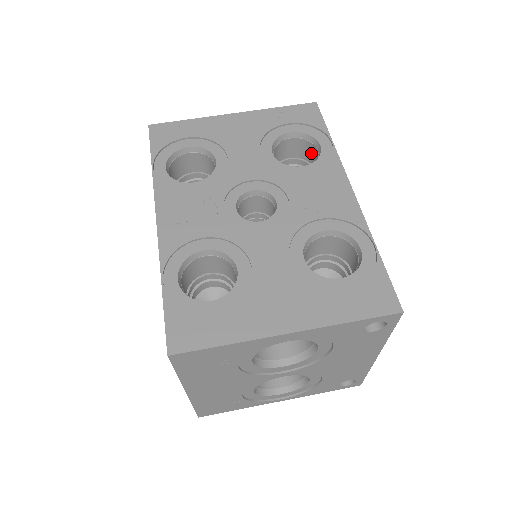
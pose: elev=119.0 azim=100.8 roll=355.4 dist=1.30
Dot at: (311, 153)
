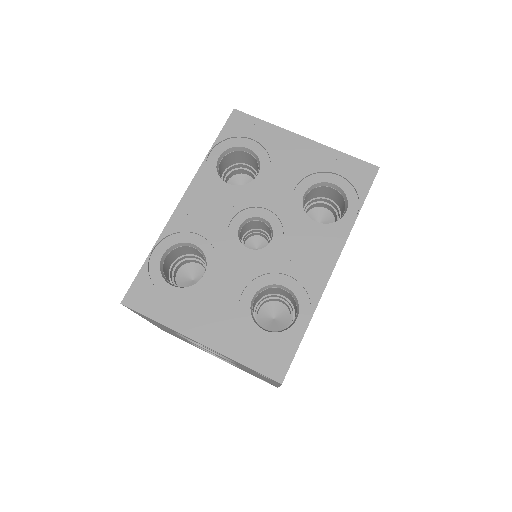
Dot at: (343, 209)
